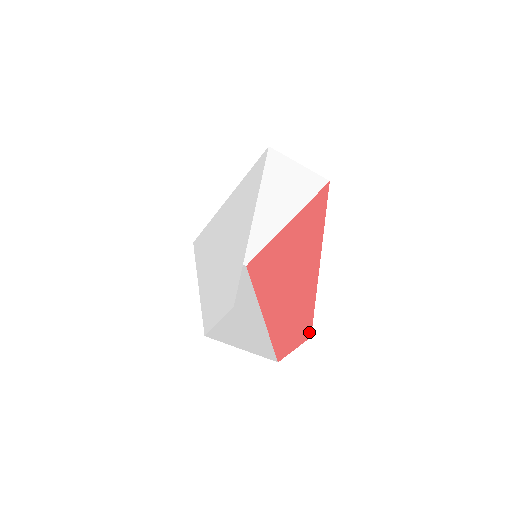
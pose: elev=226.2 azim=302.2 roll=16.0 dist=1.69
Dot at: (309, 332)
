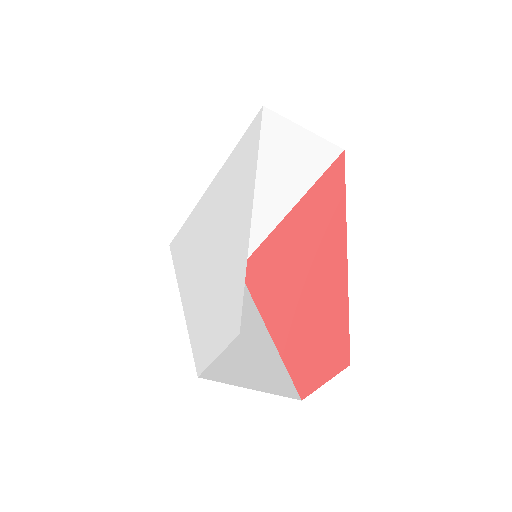
Dot at: (346, 358)
